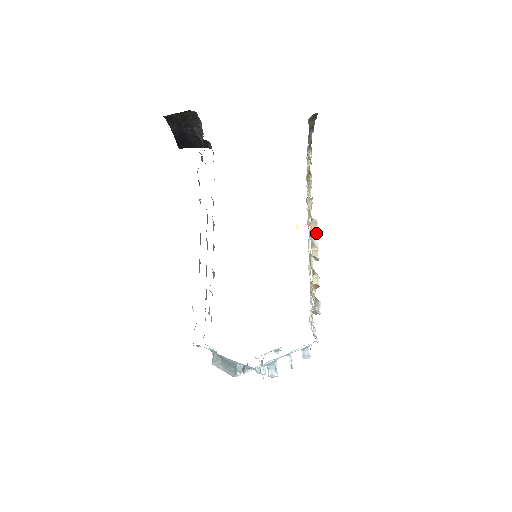
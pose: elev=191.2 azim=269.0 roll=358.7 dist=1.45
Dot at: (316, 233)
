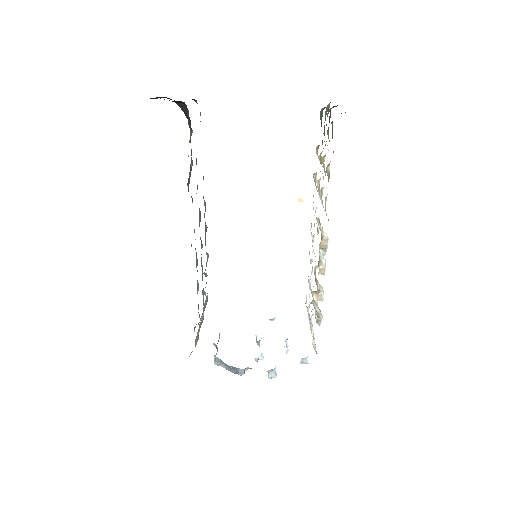
Dot at: (325, 251)
